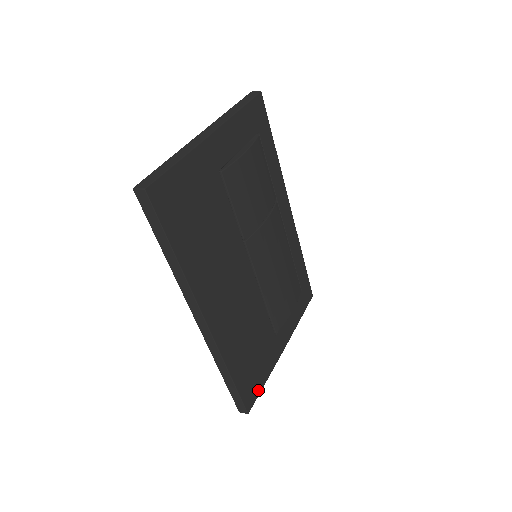
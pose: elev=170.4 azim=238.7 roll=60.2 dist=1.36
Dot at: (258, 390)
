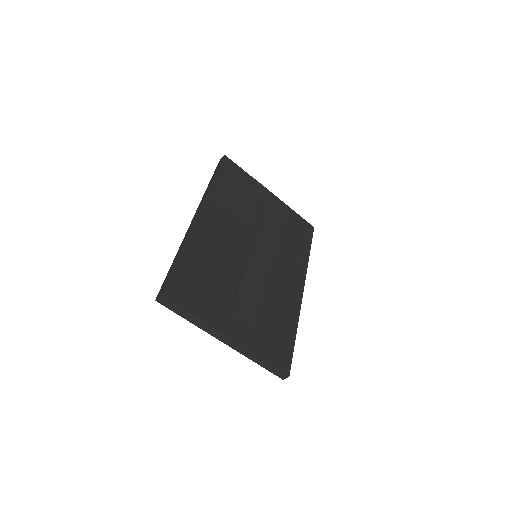
Dot at: (183, 305)
